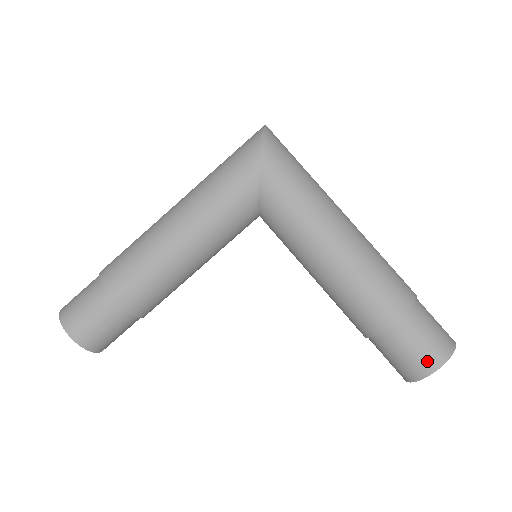
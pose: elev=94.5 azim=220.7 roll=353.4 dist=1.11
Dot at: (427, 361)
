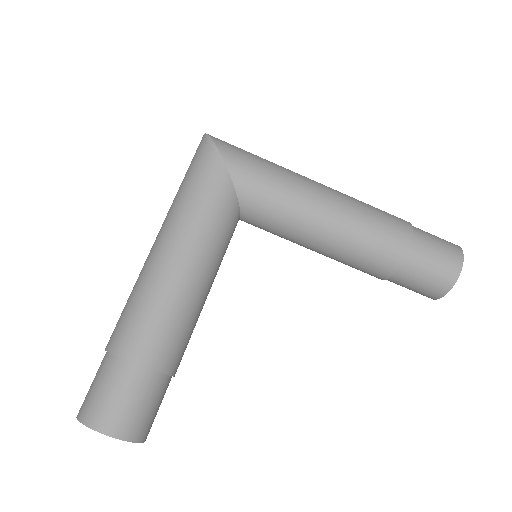
Dot at: (450, 266)
